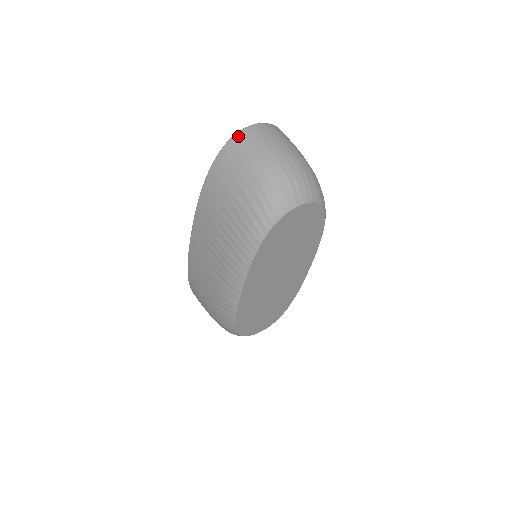
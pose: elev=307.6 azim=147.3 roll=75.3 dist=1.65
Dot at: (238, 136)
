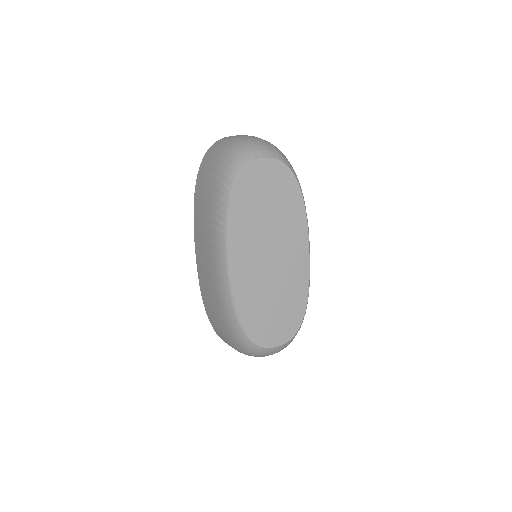
Dot at: (214, 143)
